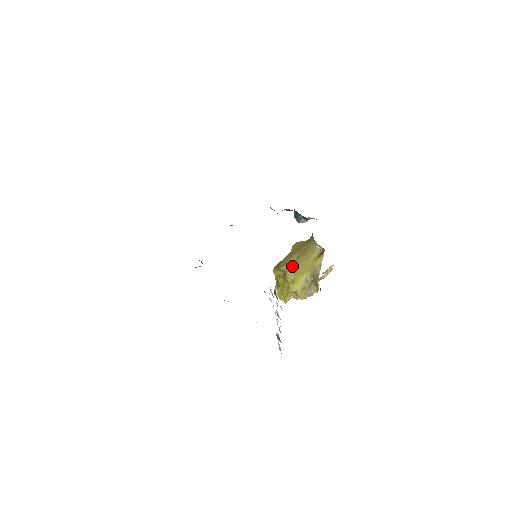
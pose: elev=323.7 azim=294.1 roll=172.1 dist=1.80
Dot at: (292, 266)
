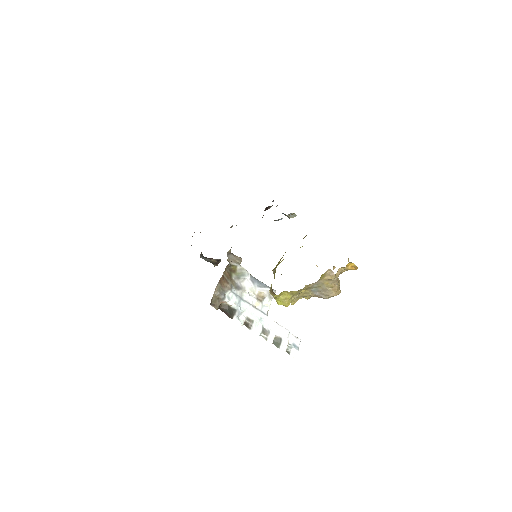
Dot at: (275, 270)
